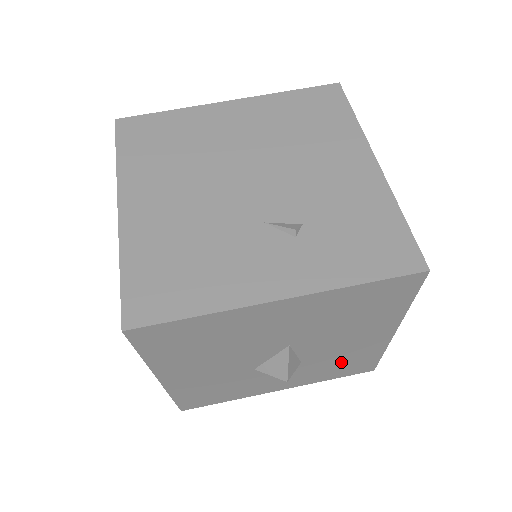
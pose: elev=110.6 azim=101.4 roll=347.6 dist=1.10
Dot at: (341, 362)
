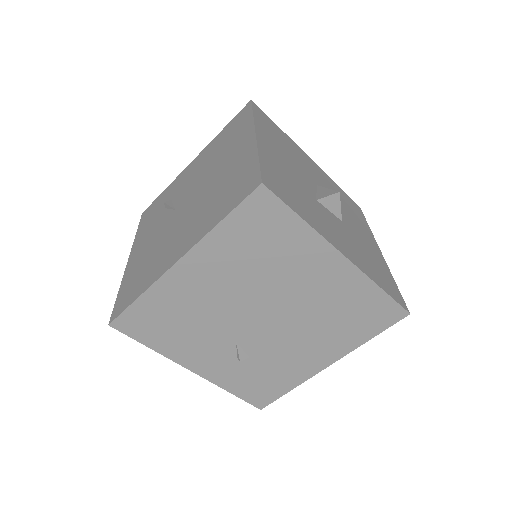
Dot at: occluded
